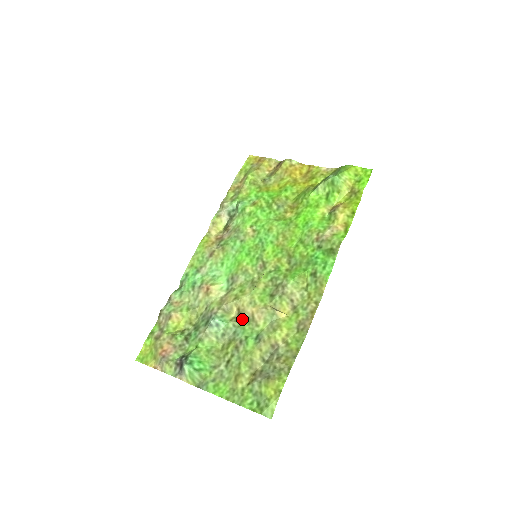
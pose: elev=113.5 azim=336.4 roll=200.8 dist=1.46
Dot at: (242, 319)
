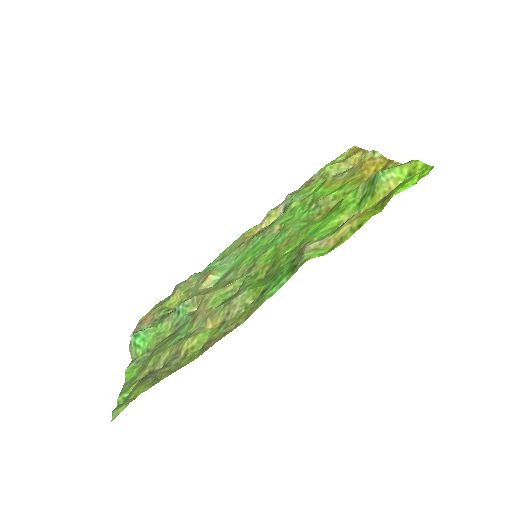
Dot at: (193, 315)
